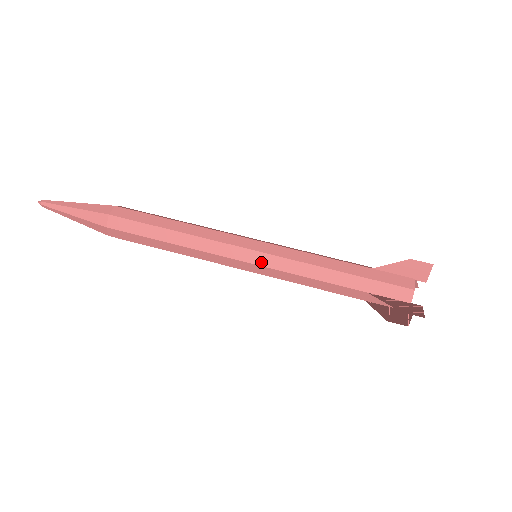
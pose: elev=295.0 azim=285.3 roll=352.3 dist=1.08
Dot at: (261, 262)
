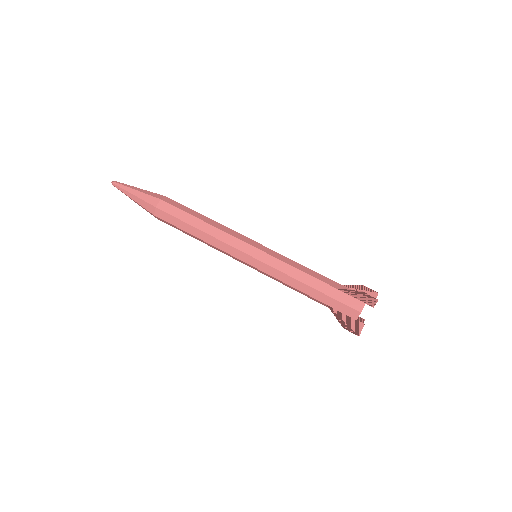
Dot at: (256, 265)
